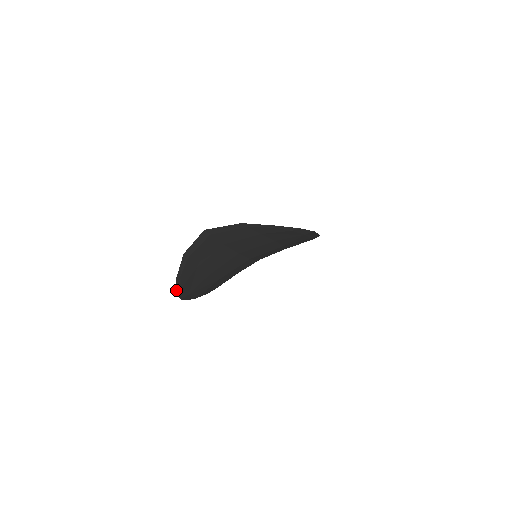
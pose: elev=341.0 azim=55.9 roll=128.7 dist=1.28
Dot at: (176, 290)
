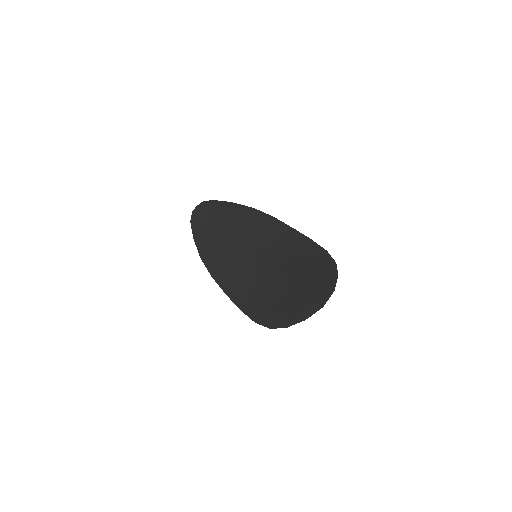
Dot at: (273, 328)
